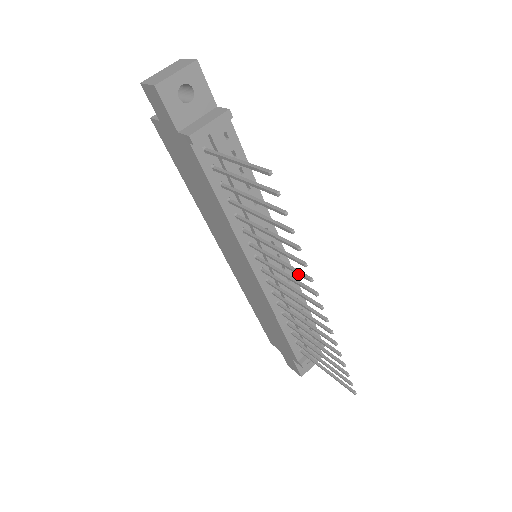
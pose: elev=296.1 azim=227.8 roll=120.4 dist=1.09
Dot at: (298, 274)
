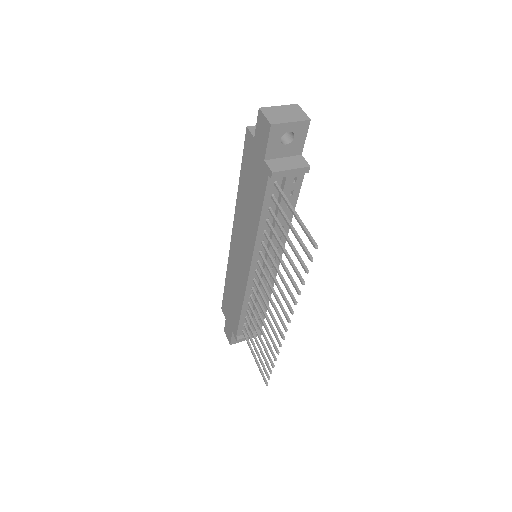
Dot at: (285, 302)
